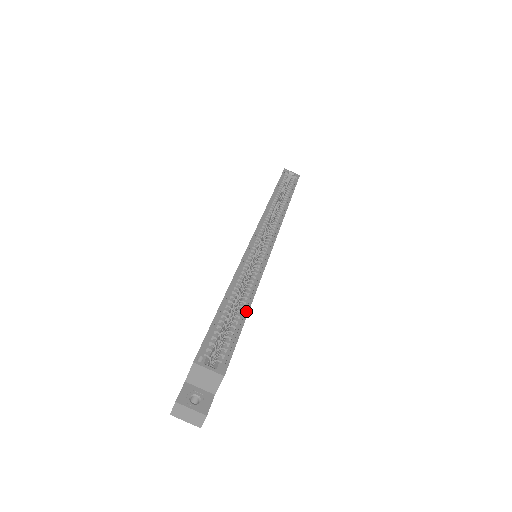
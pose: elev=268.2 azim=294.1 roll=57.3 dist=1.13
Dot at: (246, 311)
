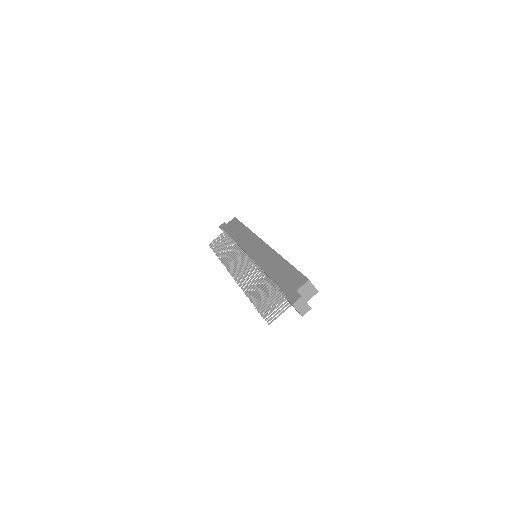
Dot at: occluded
